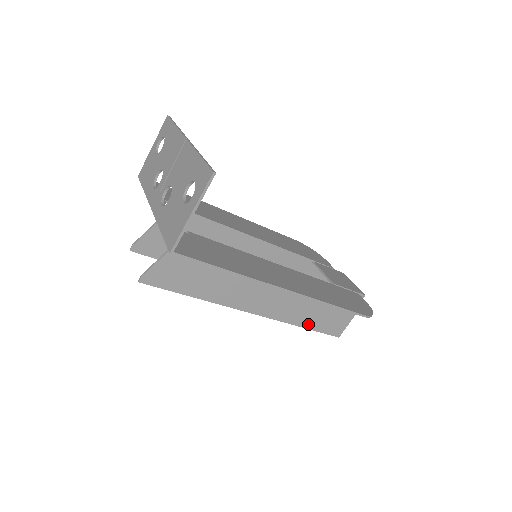
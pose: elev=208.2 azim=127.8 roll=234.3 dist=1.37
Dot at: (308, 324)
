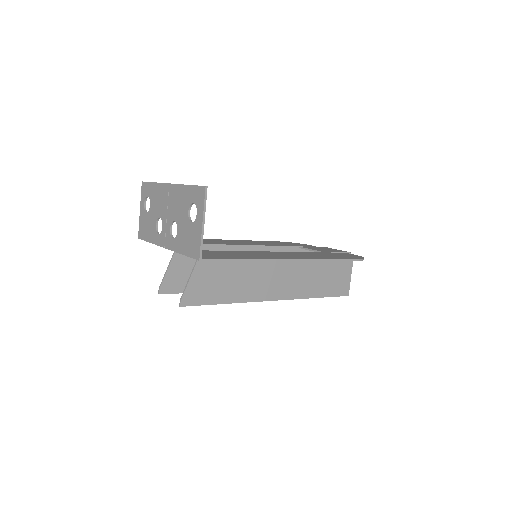
Dot at: (320, 293)
